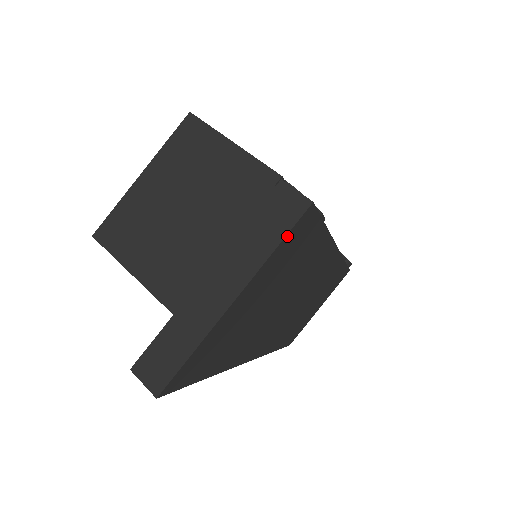
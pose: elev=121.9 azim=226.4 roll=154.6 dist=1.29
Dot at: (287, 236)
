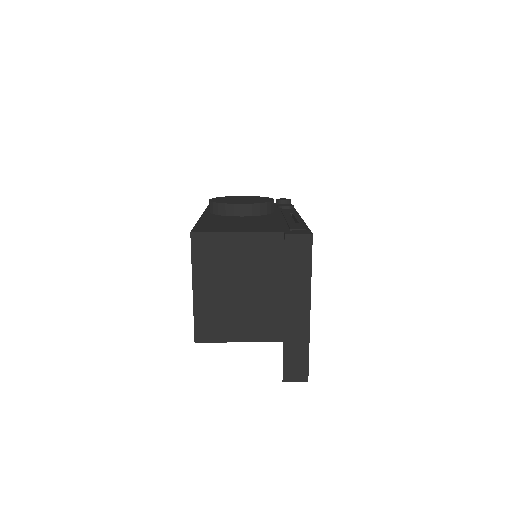
Dot at: (311, 260)
